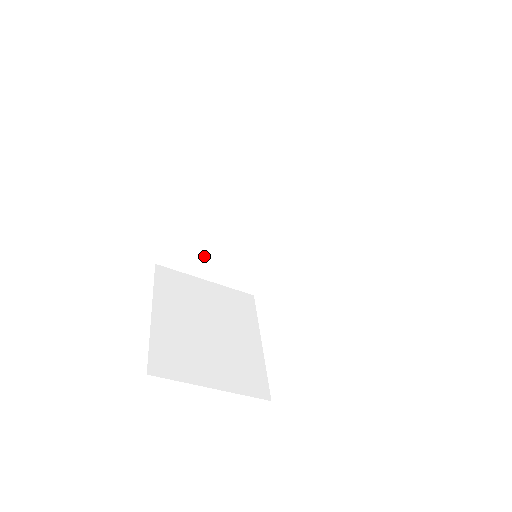
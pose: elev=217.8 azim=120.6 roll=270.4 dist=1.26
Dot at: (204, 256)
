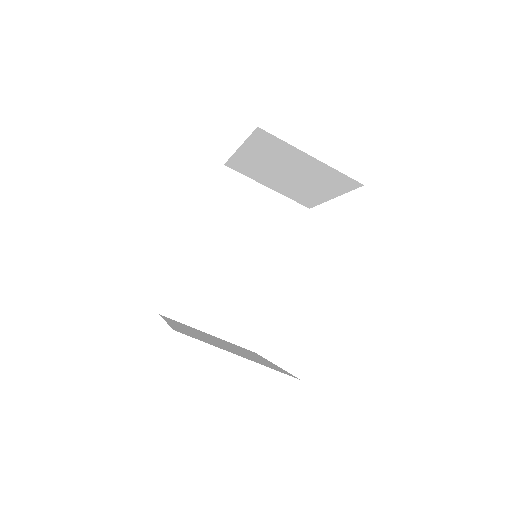
Dot at: (204, 304)
